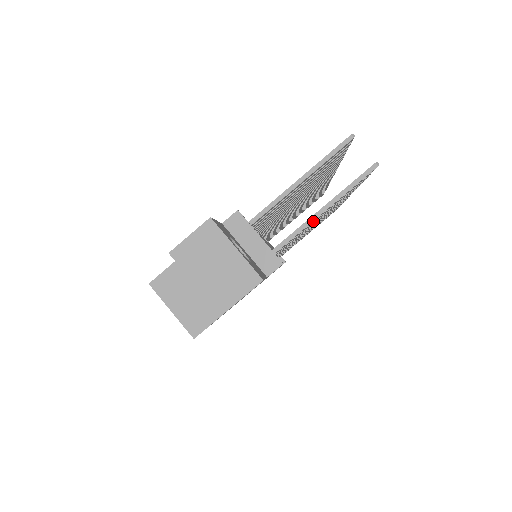
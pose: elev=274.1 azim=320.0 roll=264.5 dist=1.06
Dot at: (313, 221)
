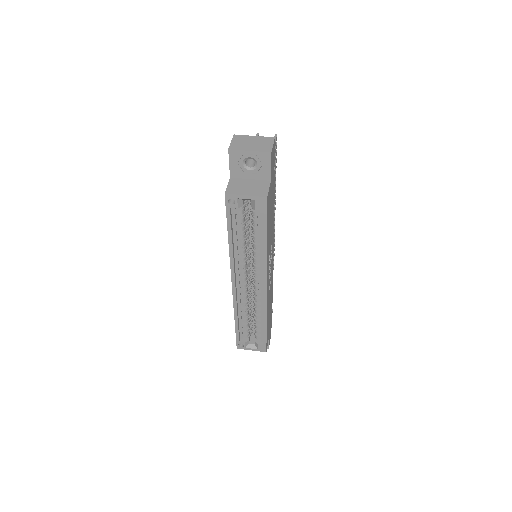
Dot at: occluded
